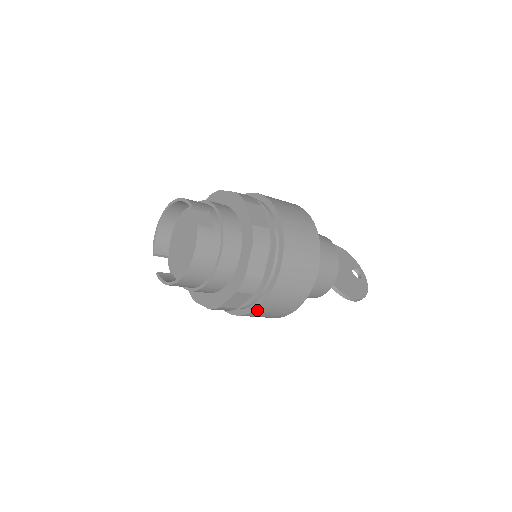
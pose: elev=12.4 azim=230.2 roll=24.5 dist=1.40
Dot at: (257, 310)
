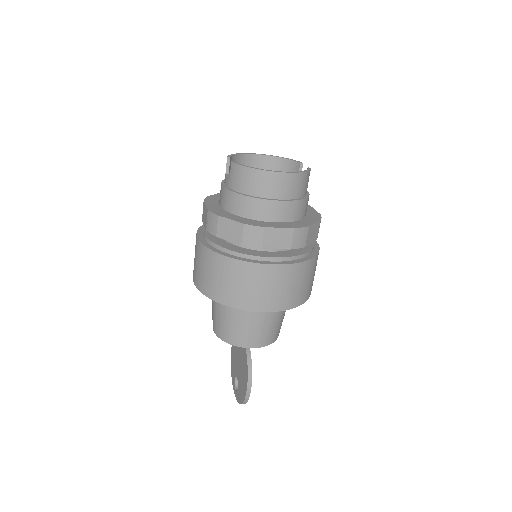
Dot at: (270, 267)
